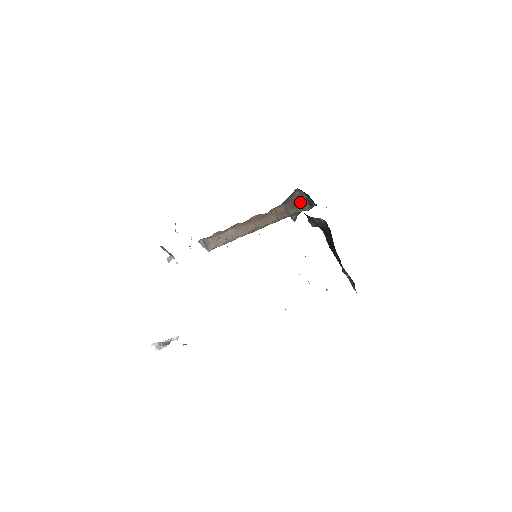
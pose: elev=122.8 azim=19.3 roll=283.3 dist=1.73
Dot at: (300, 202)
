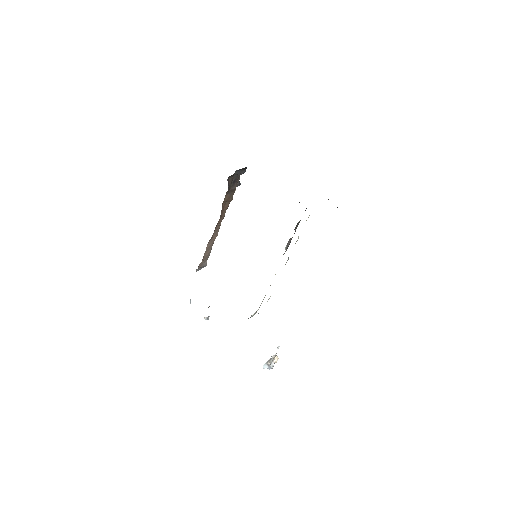
Dot at: (235, 176)
